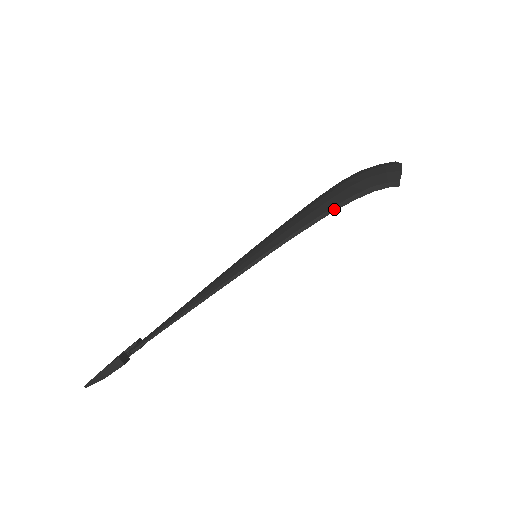
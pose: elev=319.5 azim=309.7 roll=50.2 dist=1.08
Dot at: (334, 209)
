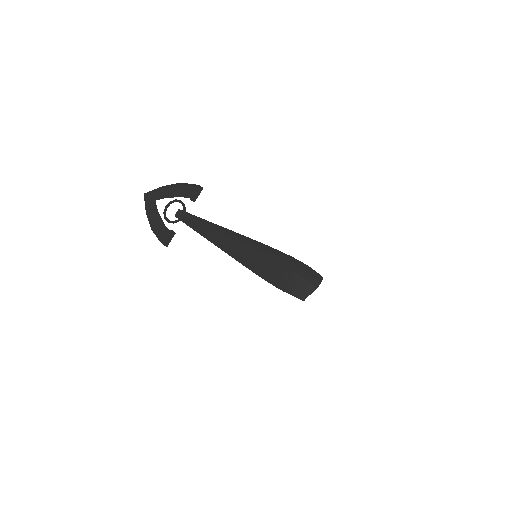
Dot at: (298, 260)
